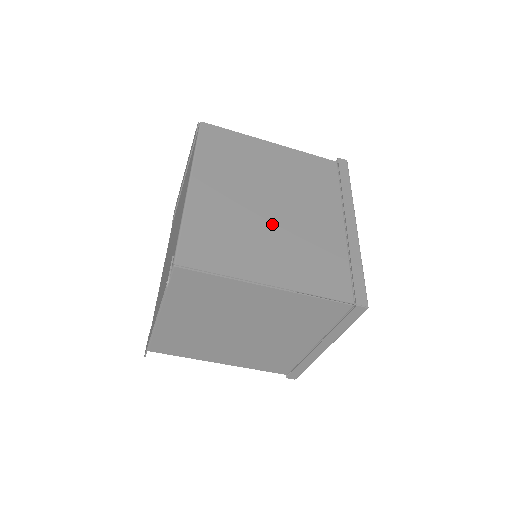
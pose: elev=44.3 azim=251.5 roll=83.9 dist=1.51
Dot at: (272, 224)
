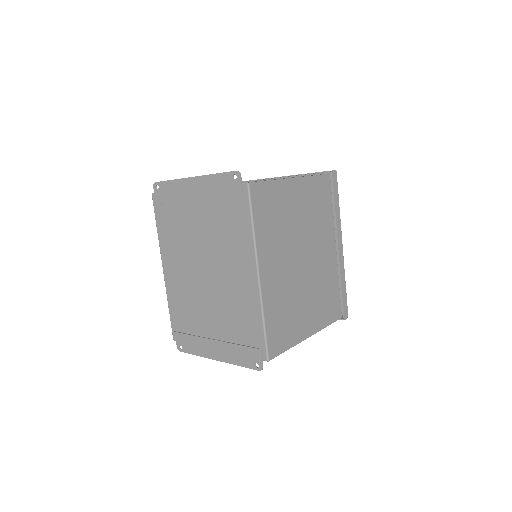
Dot at: (305, 281)
